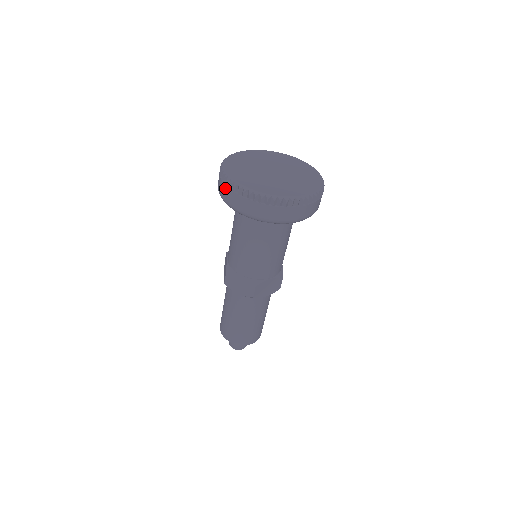
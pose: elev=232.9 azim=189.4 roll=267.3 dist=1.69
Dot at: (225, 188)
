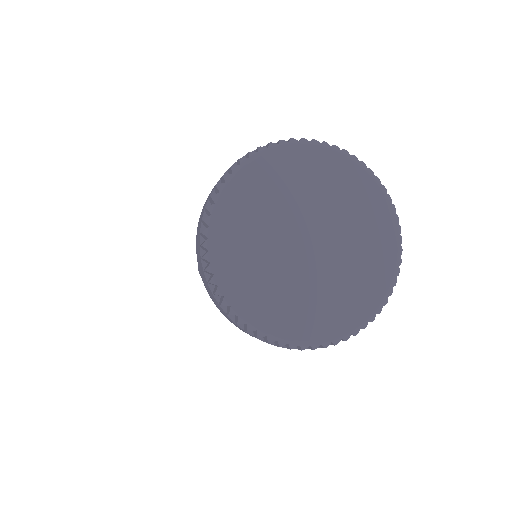
Dot at: occluded
